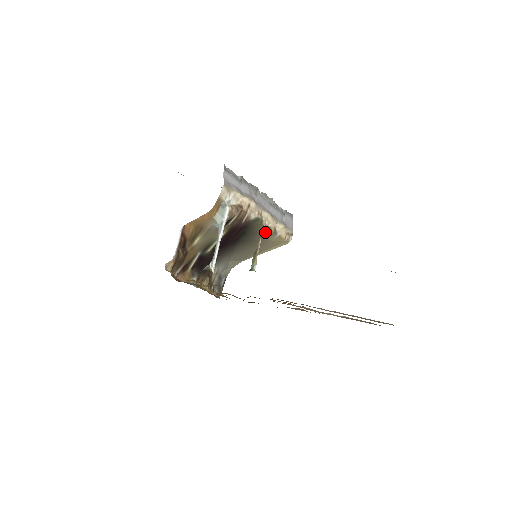
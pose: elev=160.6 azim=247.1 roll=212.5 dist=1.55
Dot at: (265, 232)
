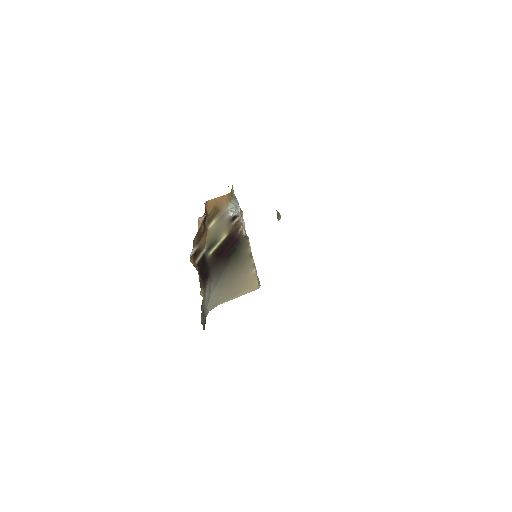
Dot at: (248, 259)
